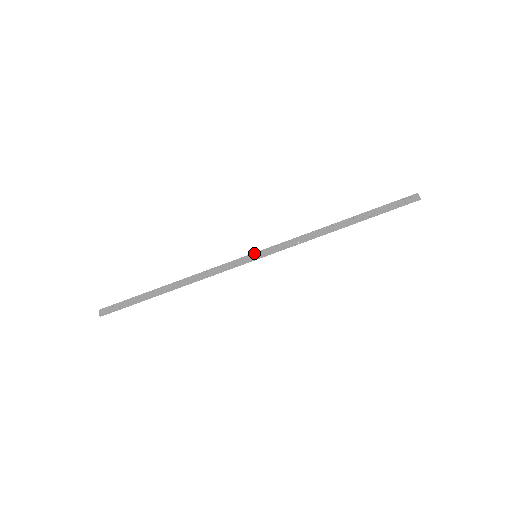
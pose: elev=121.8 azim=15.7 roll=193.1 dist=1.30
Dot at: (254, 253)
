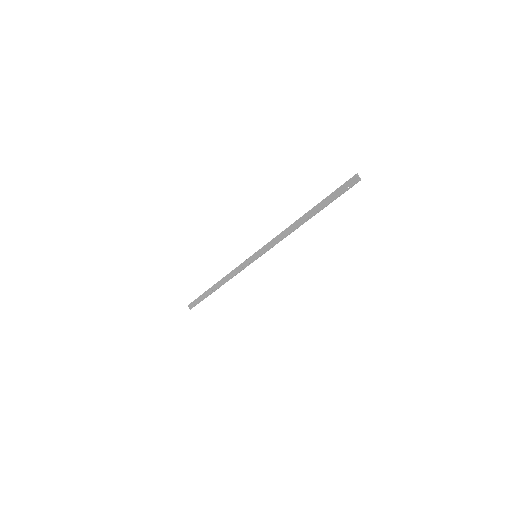
Dot at: (254, 254)
